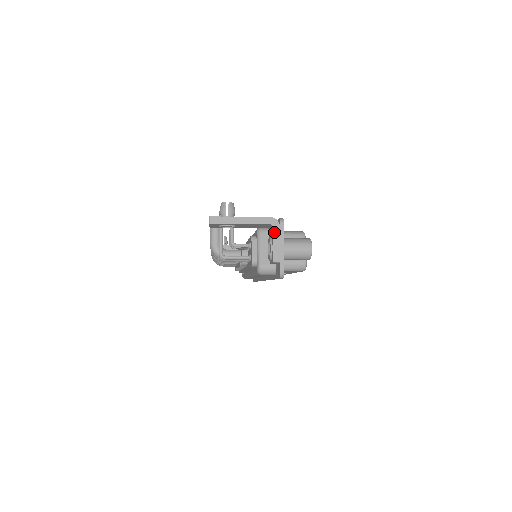
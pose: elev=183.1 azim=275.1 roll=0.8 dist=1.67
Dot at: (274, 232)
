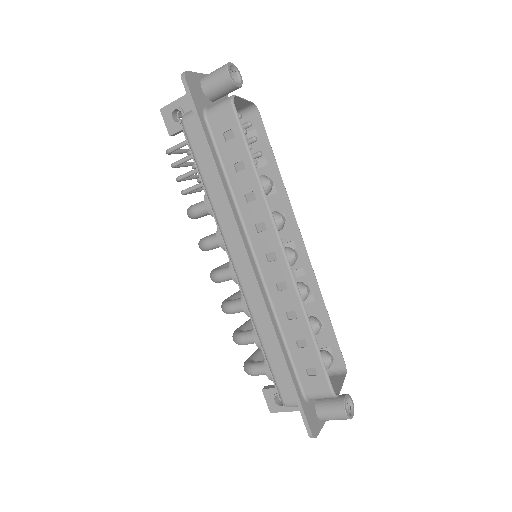
Dot at: occluded
